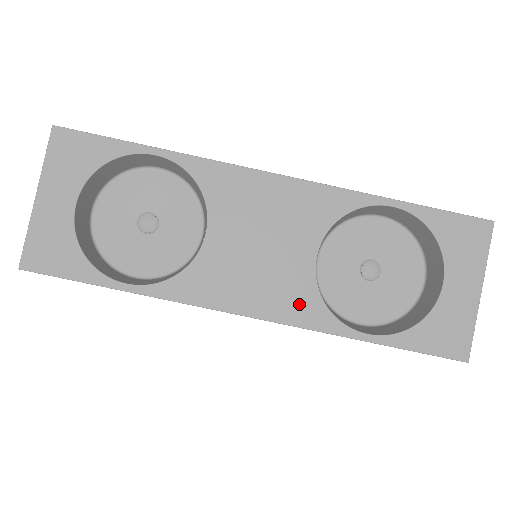
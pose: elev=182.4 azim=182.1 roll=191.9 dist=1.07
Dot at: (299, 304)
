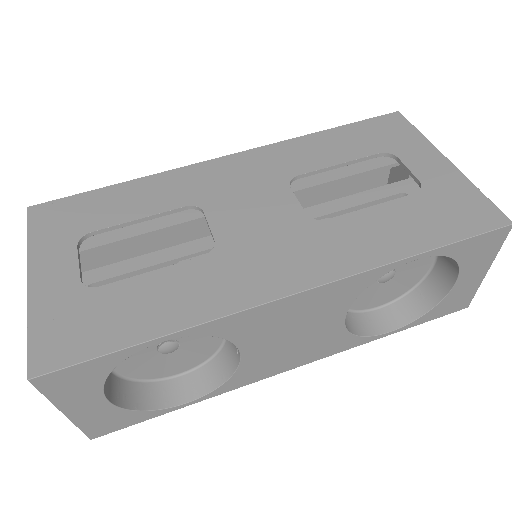
Dot at: (334, 345)
